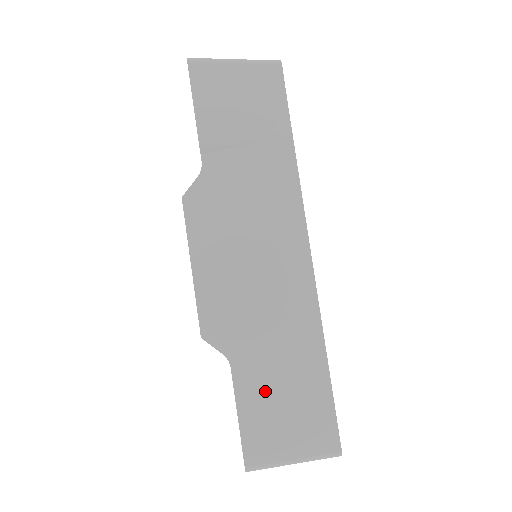
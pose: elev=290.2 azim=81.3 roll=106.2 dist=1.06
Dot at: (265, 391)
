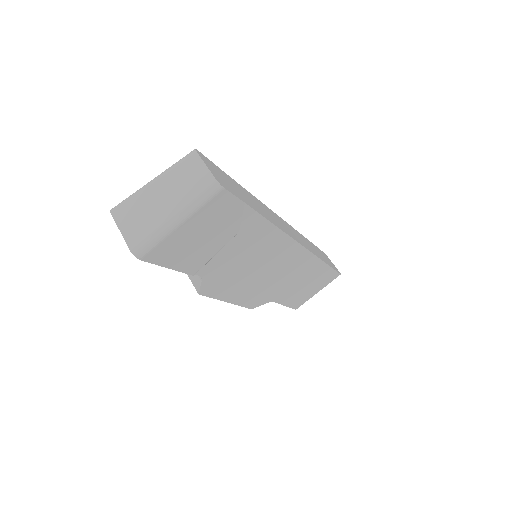
Dot at: (295, 293)
